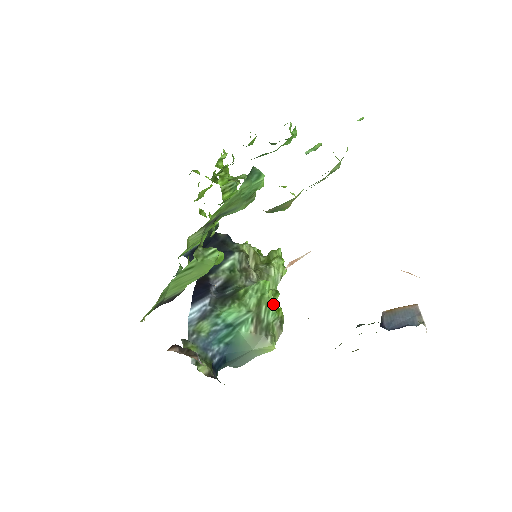
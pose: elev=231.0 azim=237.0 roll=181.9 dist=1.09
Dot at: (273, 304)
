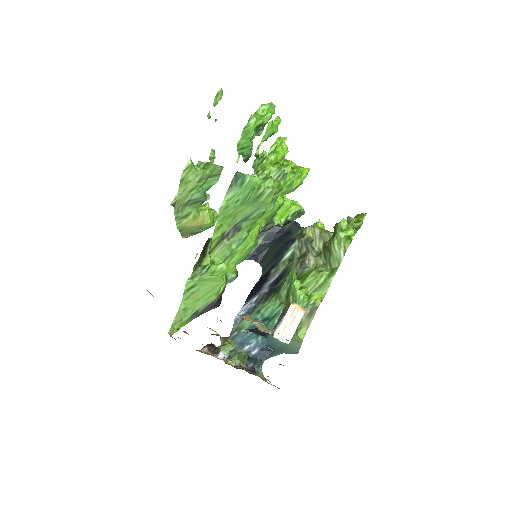
Dot at: (299, 293)
